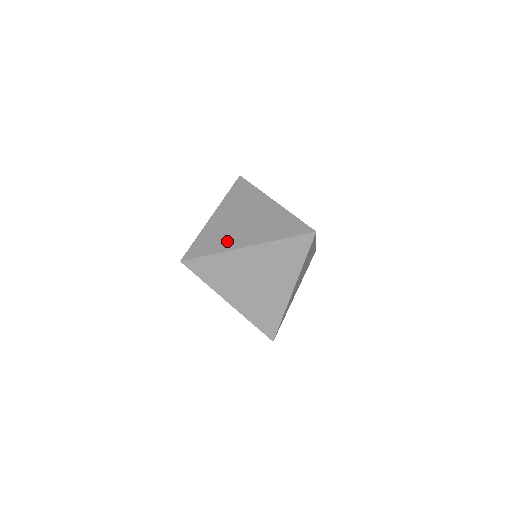
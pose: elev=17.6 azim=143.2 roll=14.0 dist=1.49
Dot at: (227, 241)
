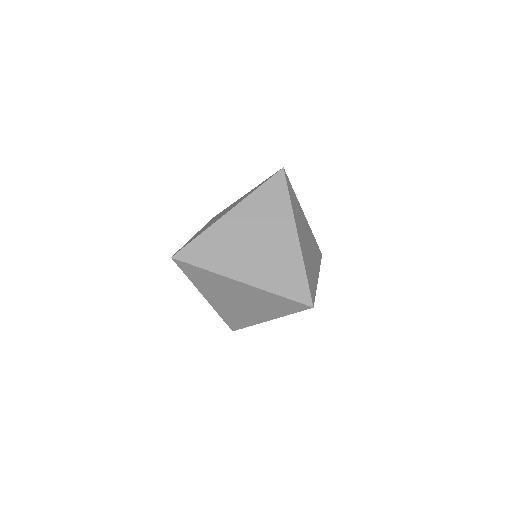
Dot at: occluded
